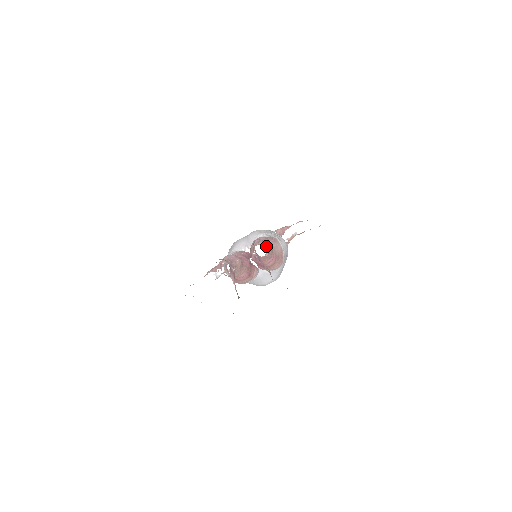
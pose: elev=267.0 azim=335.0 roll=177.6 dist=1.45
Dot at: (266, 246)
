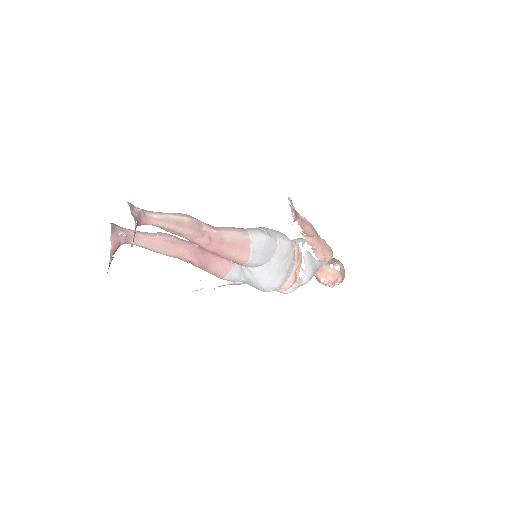
Dot at: (155, 215)
